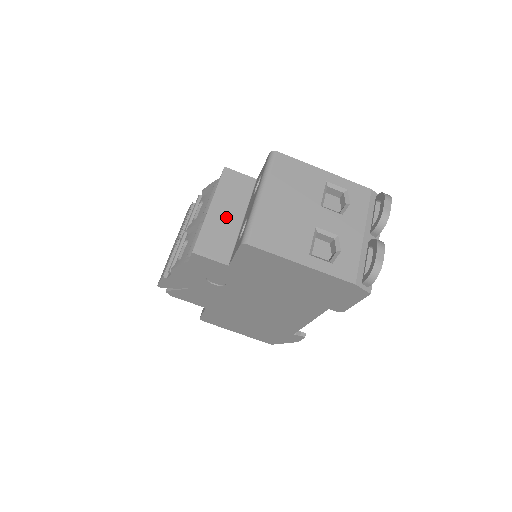
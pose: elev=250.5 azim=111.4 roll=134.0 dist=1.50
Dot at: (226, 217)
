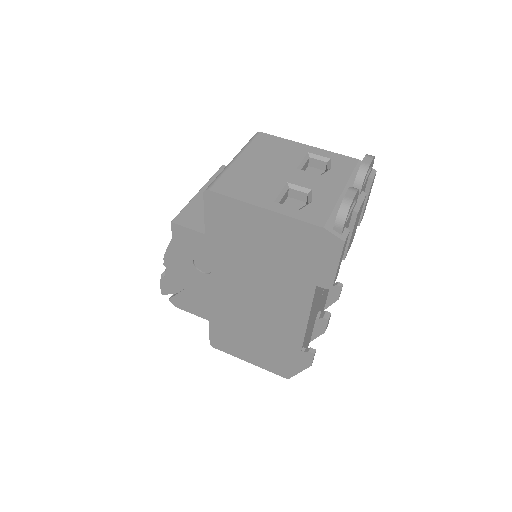
Dot at: occluded
